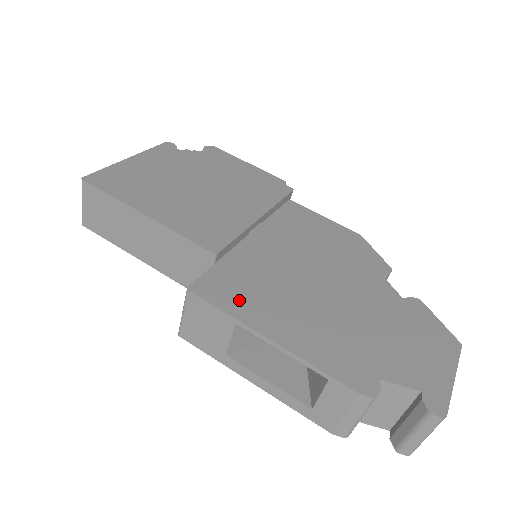
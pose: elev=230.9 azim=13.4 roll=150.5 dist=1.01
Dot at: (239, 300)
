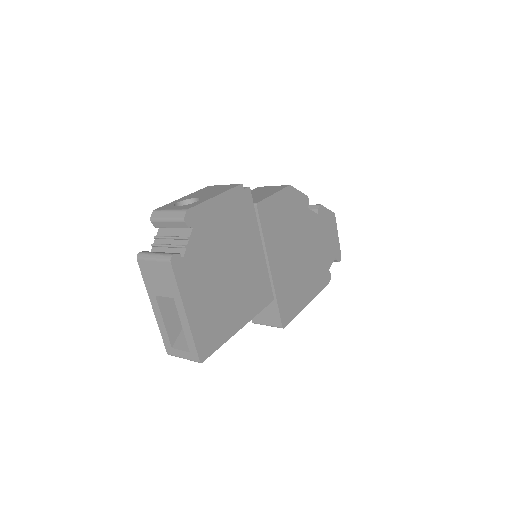
Dot at: (294, 305)
